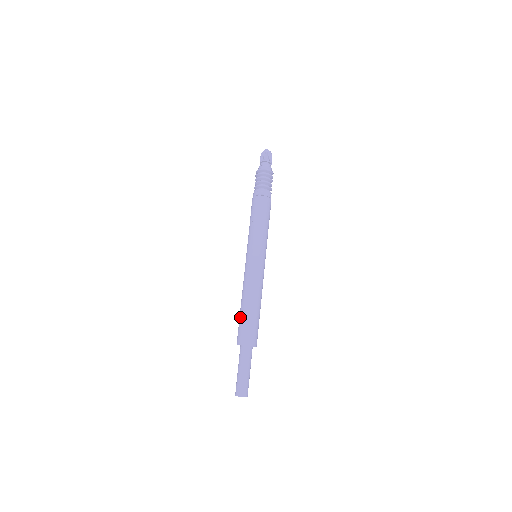
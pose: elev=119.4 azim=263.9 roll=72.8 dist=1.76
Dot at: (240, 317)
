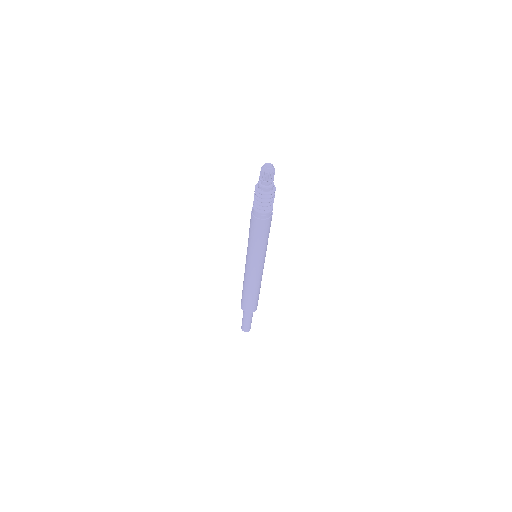
Dot at: (242, 294)
